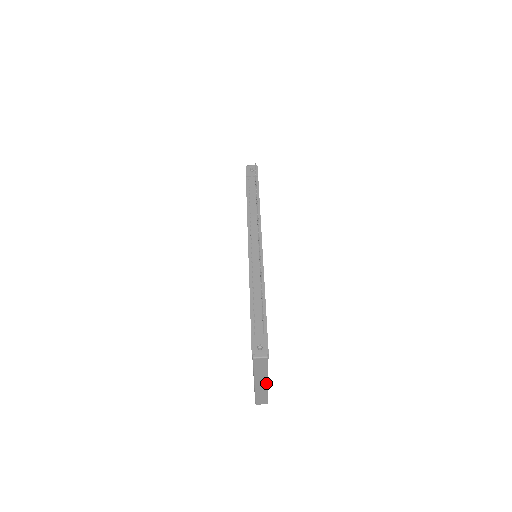
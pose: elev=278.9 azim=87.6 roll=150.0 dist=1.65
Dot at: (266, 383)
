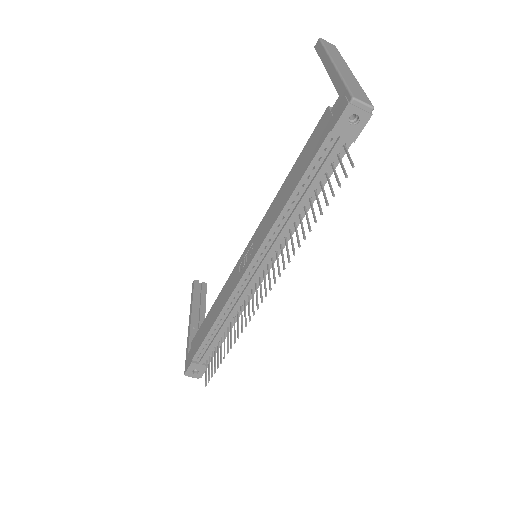
Dot at: occluded
